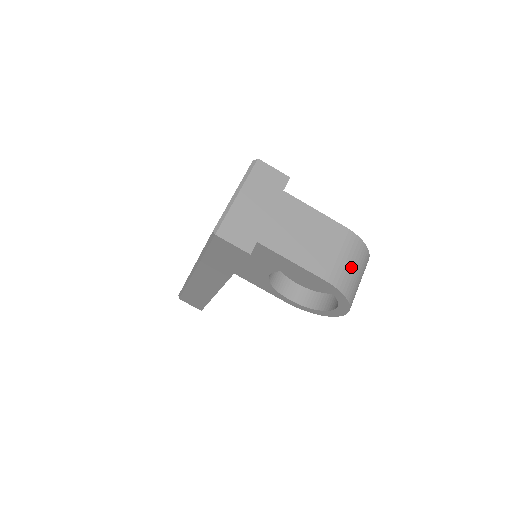
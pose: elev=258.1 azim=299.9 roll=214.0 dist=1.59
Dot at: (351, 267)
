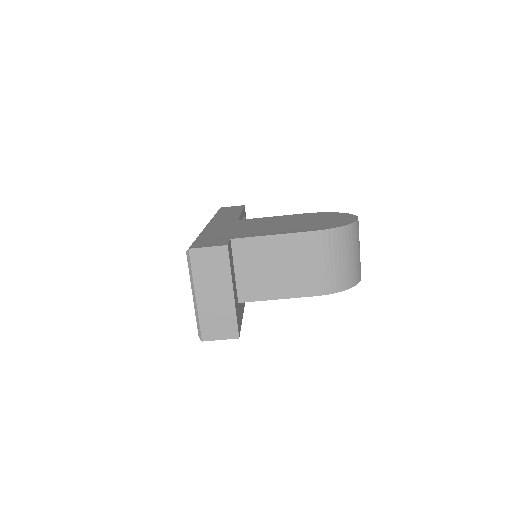
Dot at: (338, 262)
